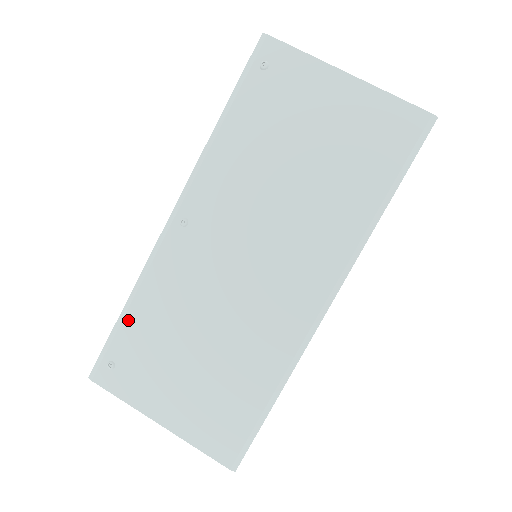
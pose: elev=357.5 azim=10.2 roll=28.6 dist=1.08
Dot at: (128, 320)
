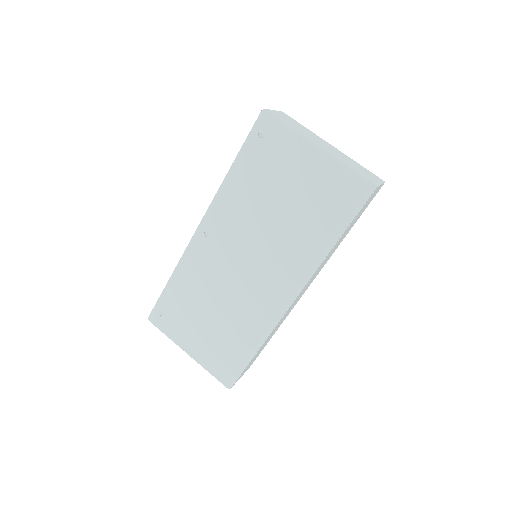
Dot at: (171, 289)
